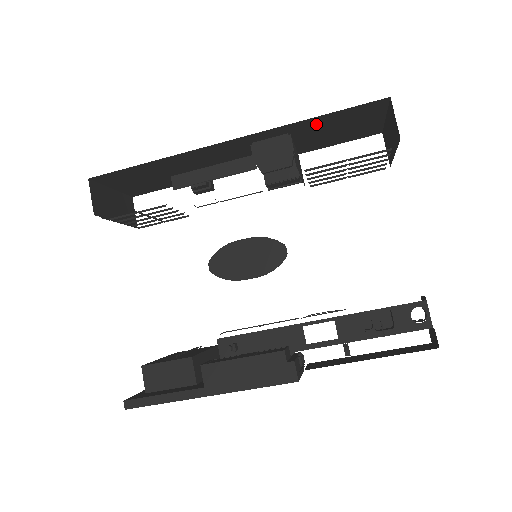
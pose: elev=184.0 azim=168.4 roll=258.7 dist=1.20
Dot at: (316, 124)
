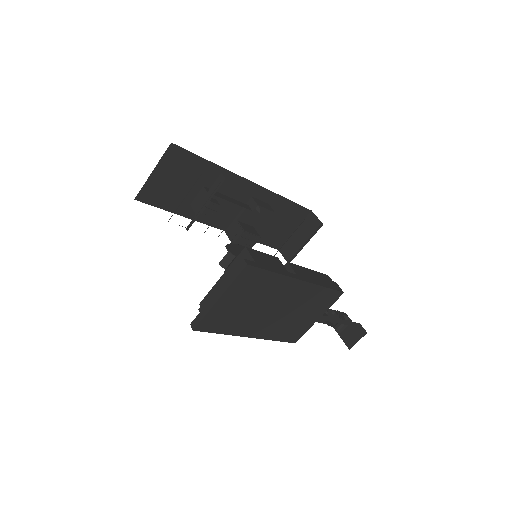
Dot at: (280, 207)
